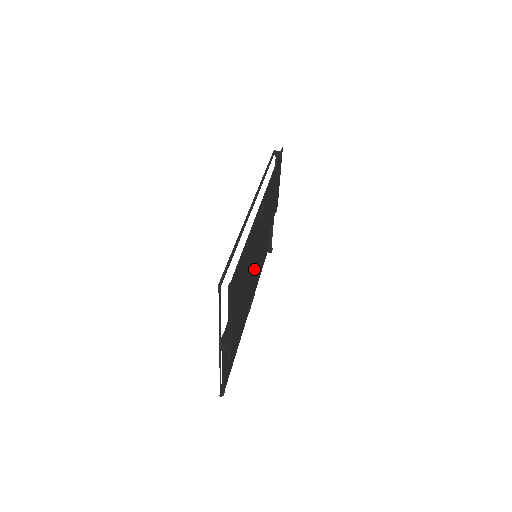
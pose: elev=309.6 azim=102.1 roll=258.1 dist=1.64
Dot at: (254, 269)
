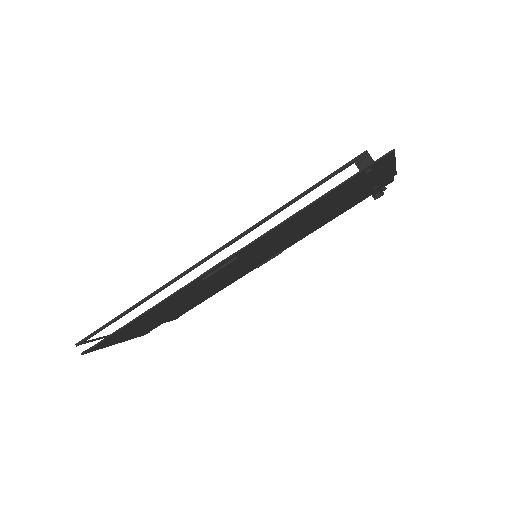
Dot at: (230, 277)
